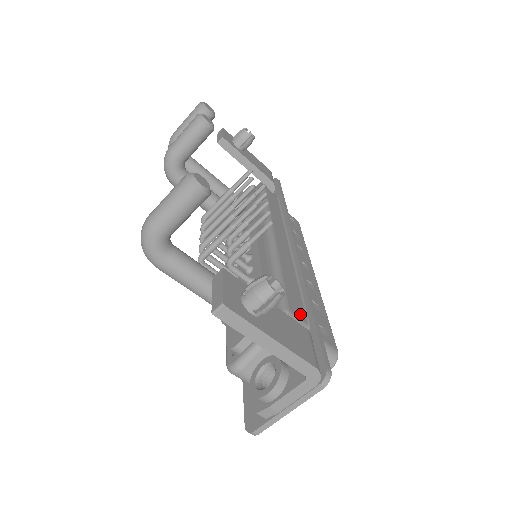
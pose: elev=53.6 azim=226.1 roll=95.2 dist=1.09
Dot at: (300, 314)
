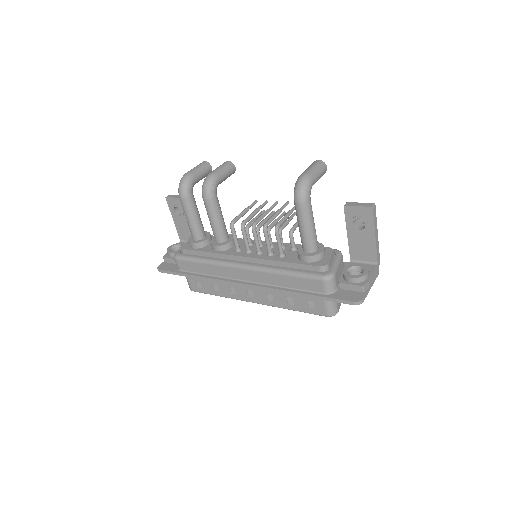
Dot at: occluded
